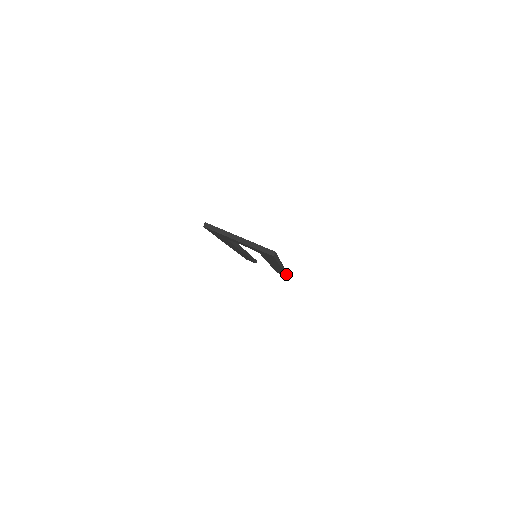
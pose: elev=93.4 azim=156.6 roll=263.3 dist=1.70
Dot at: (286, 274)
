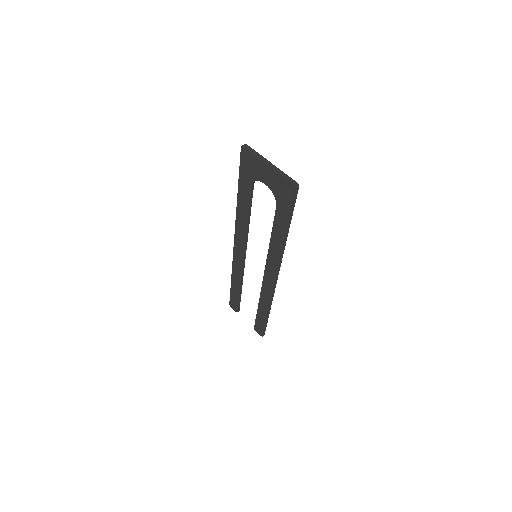
Dot at: (265, 324)
